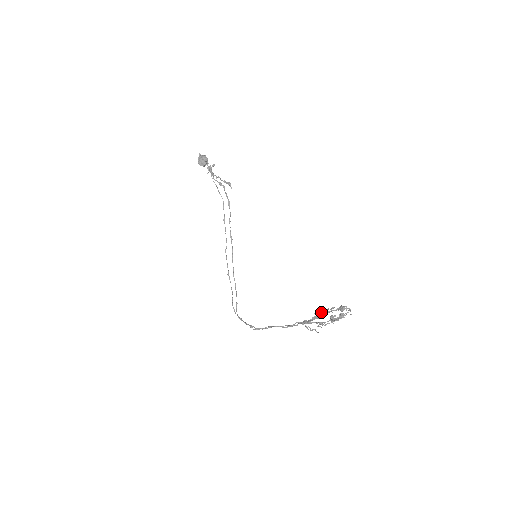
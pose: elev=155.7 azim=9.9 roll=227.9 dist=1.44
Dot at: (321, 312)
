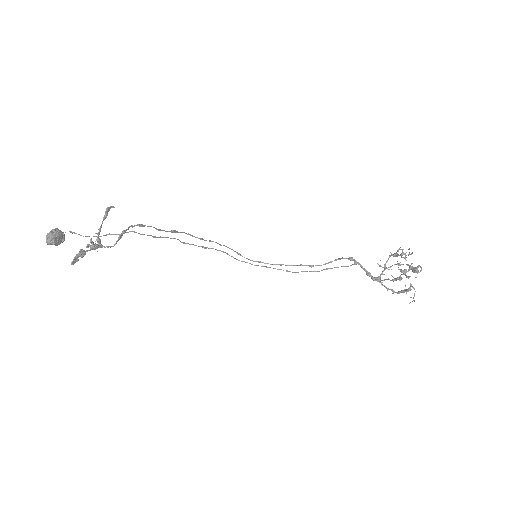
Dot at: (406, 292)
